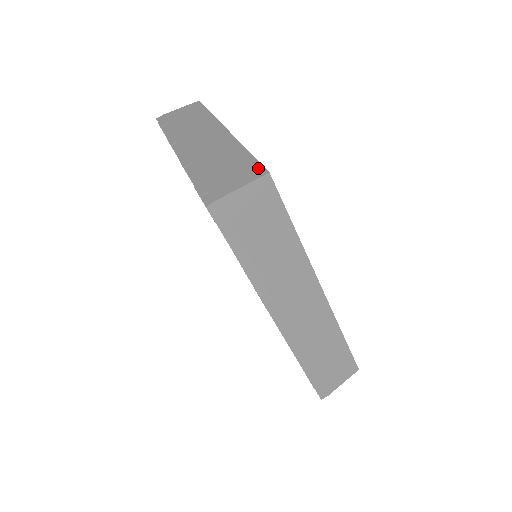
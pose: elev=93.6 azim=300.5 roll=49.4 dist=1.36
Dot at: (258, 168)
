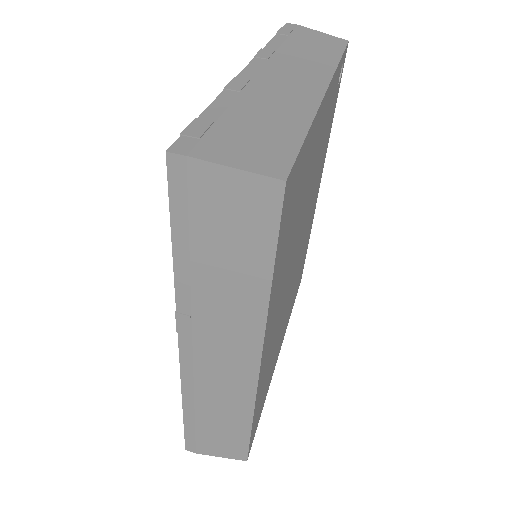
Dot at: (284, 163)
